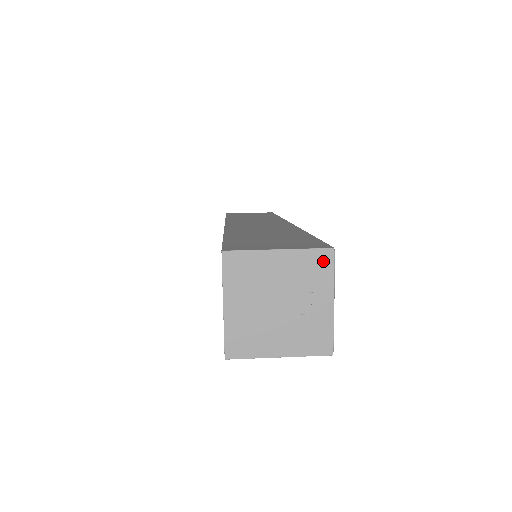
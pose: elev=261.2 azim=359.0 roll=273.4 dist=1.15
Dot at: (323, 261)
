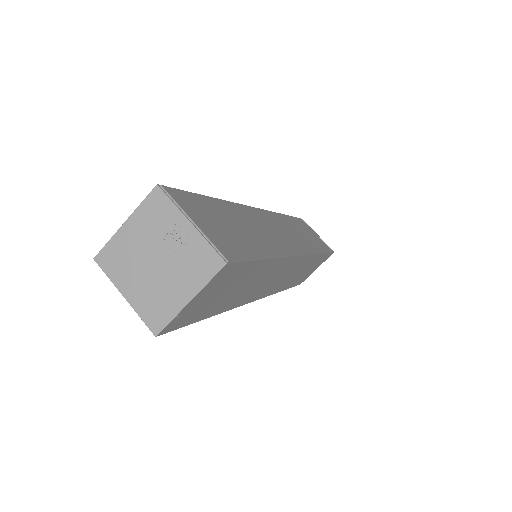
Dot at: (158, 201)
